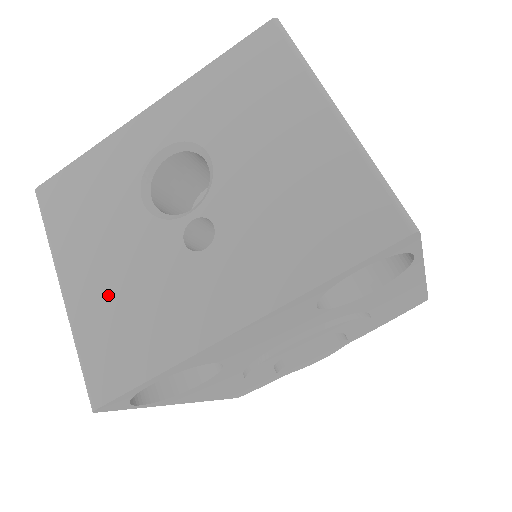
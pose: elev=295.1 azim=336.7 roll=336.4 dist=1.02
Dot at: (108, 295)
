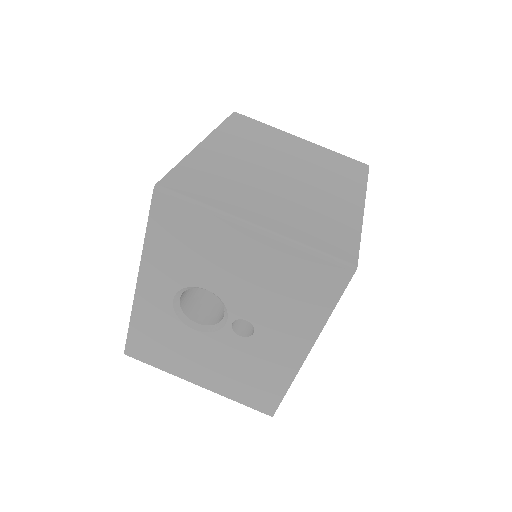
Dot at: (226, 376)
